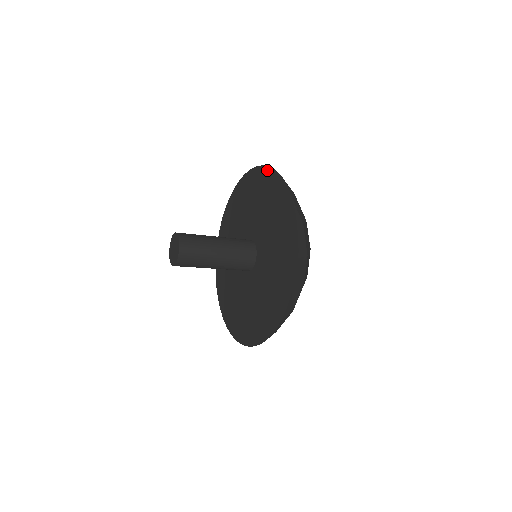
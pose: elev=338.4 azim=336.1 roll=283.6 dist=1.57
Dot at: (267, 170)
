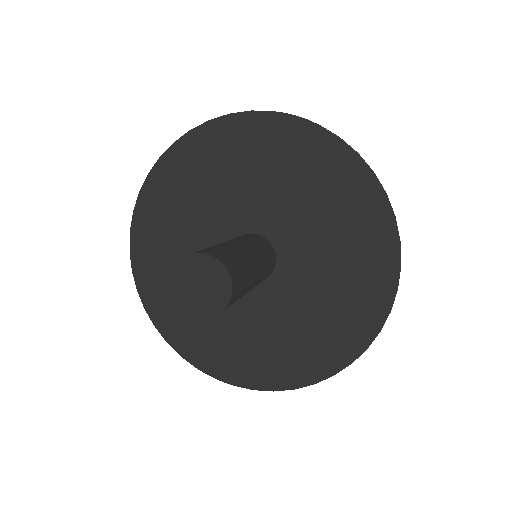
Dot at: (290, 121)
